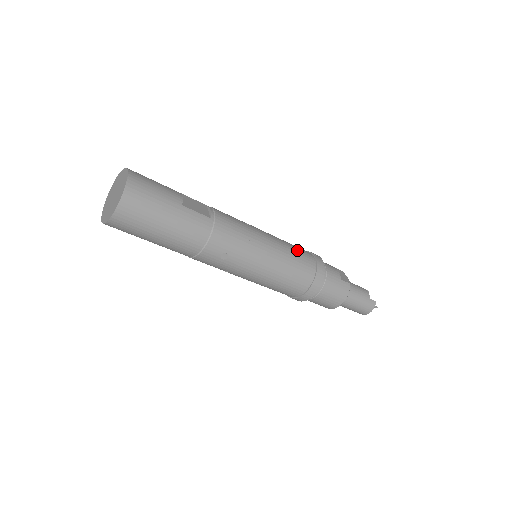
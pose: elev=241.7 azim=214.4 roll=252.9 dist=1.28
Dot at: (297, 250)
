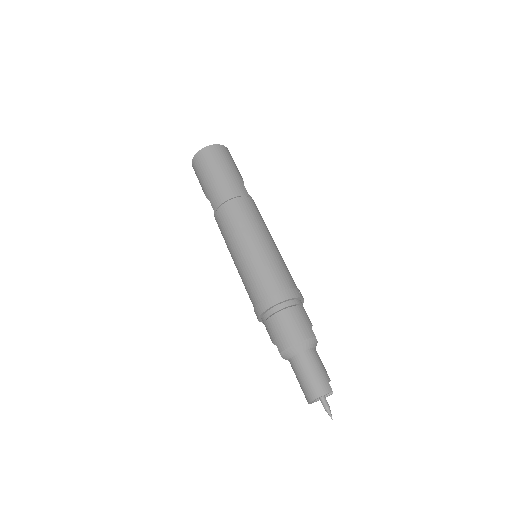
Dot at: occluded
